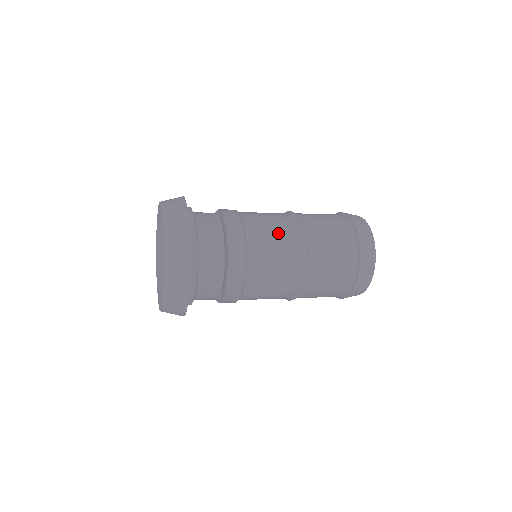
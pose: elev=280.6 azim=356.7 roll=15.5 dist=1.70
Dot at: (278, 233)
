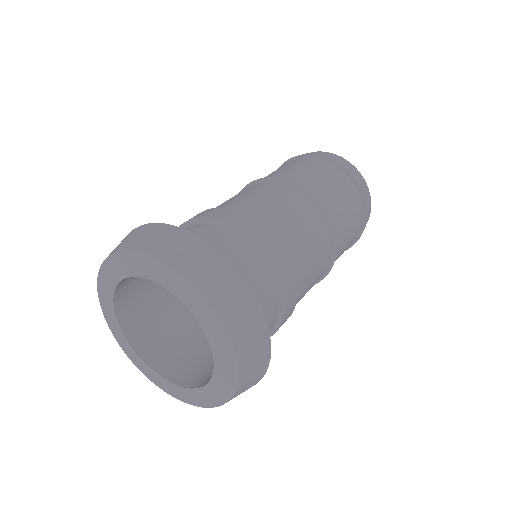
Dot at: (272, 196)
